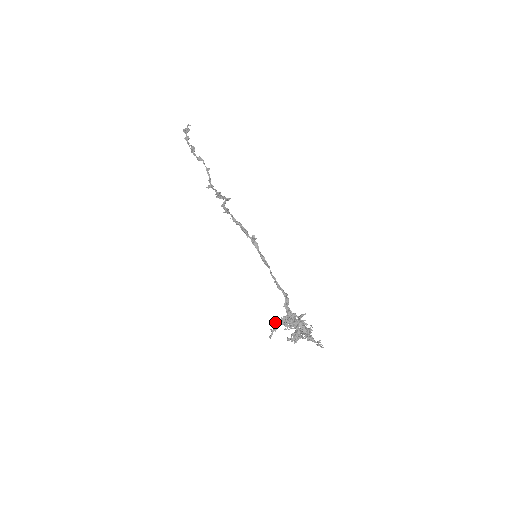
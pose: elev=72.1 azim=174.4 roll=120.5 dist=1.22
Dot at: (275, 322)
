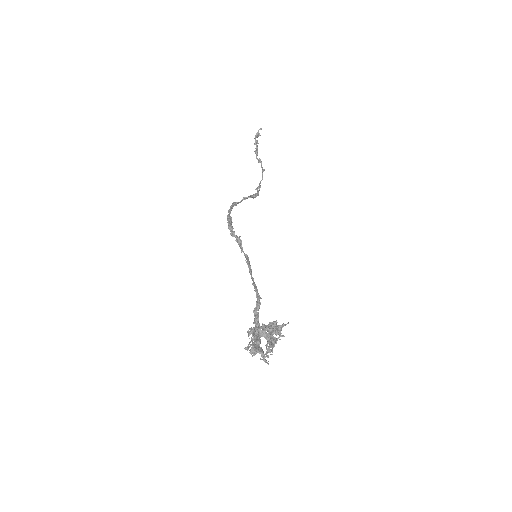
Dot at: occluded
